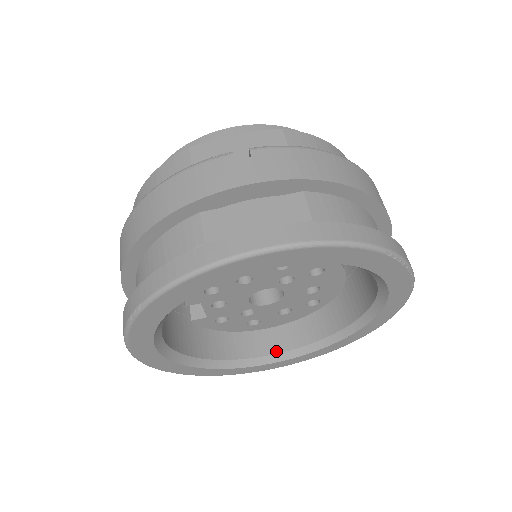
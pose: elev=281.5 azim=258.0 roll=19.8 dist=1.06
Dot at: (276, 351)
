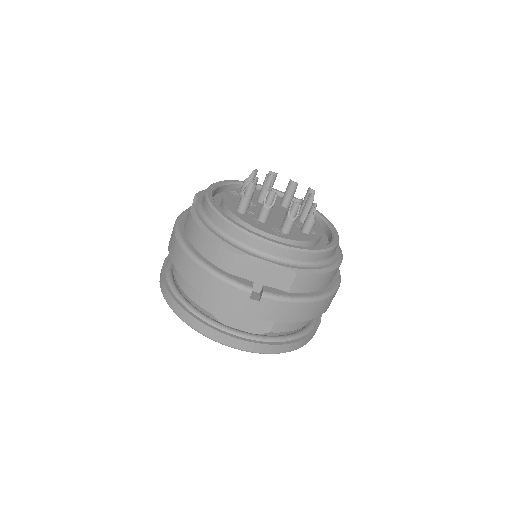
Dot at: occluded
